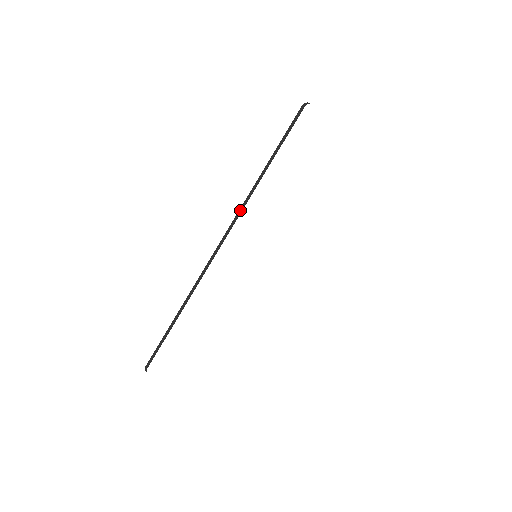
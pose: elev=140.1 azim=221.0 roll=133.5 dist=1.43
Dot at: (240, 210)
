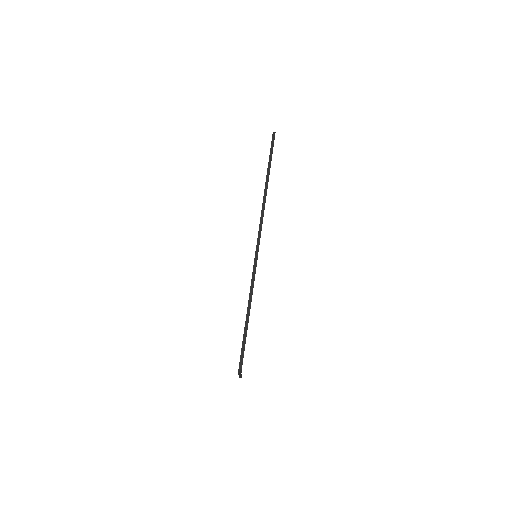
Dot at: (262, 212)
